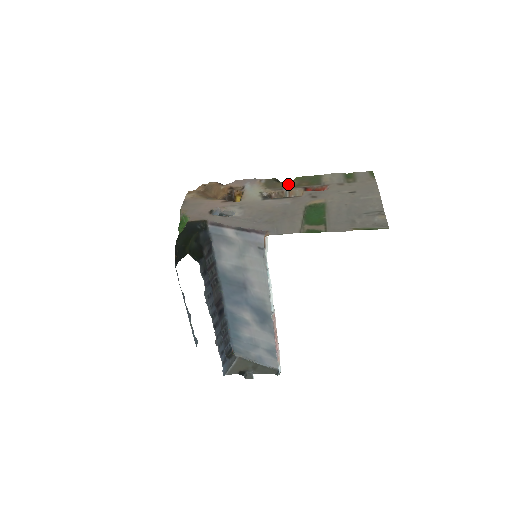
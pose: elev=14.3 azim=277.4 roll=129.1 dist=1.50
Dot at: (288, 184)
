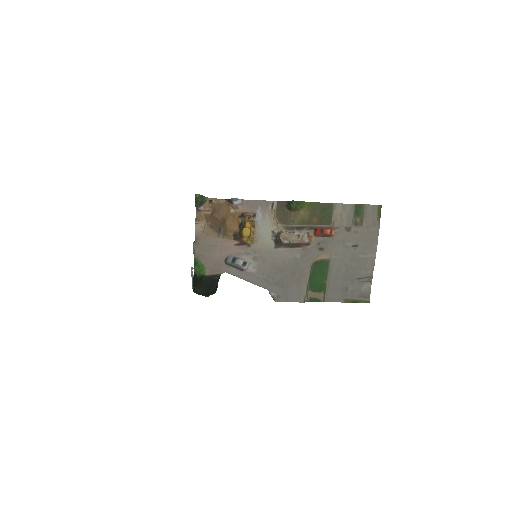
Dot at: (300, 218)
